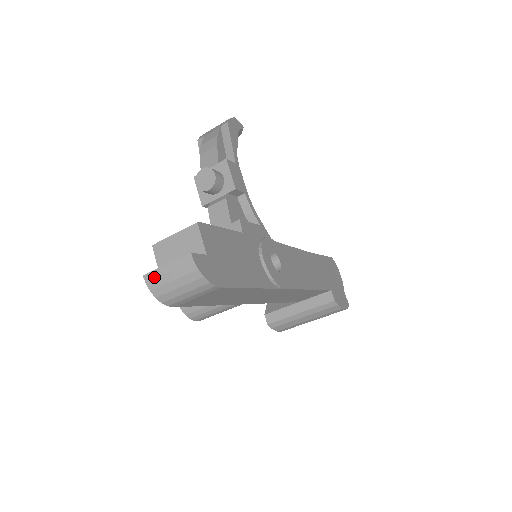
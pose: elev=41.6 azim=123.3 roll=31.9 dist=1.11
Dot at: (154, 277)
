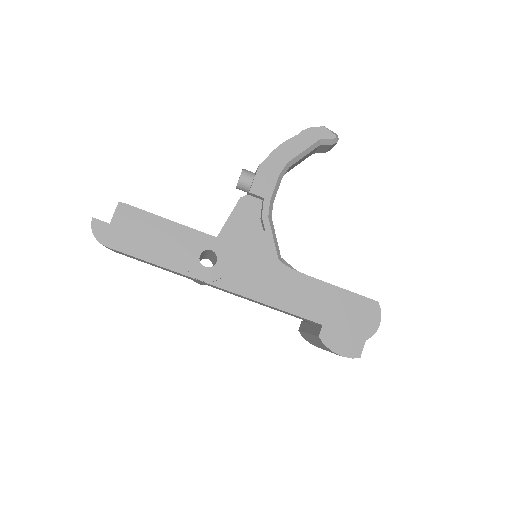
Dot at: occluded
